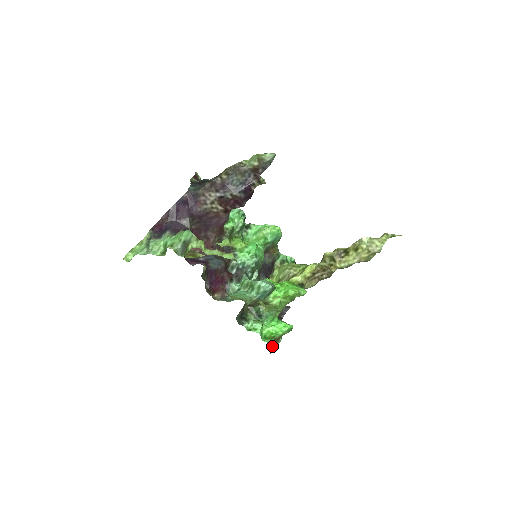
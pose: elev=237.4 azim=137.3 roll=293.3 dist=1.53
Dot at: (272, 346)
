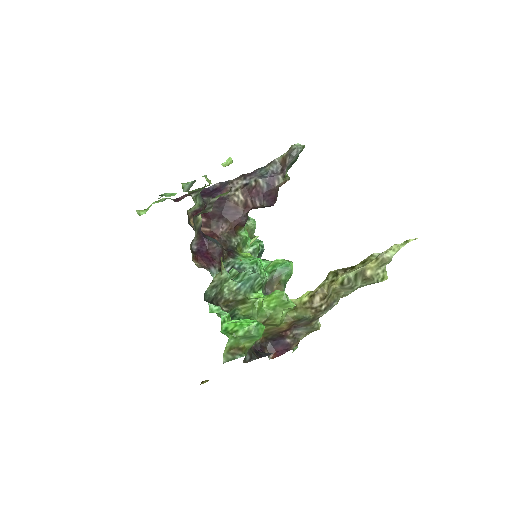
Dot at: (229, 353)
